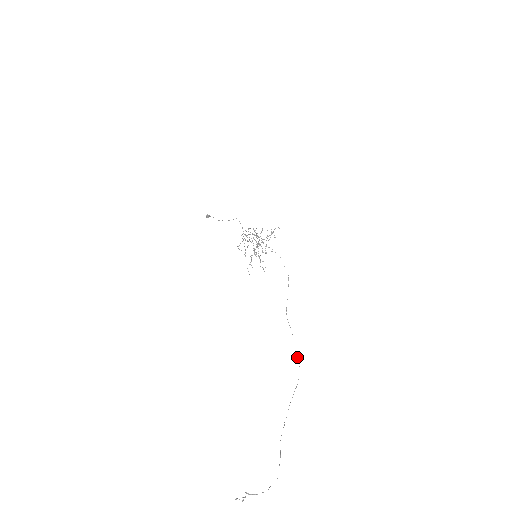
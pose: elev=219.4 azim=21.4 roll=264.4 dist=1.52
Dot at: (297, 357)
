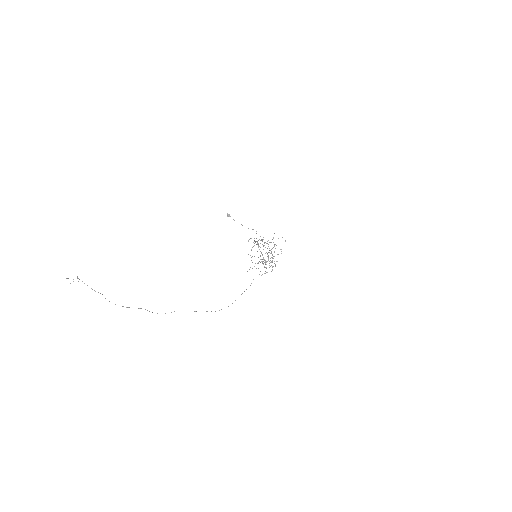
Dot at: (232, 303)
